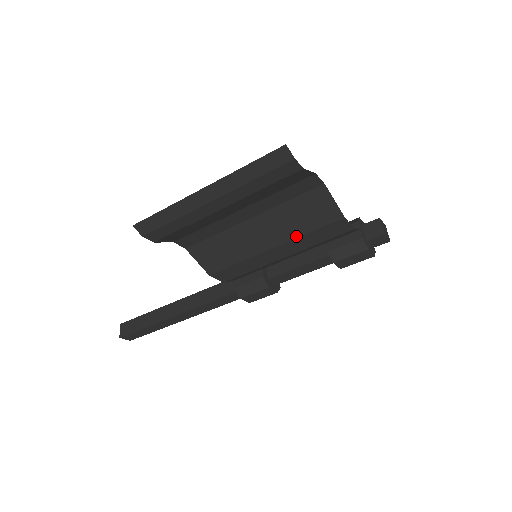
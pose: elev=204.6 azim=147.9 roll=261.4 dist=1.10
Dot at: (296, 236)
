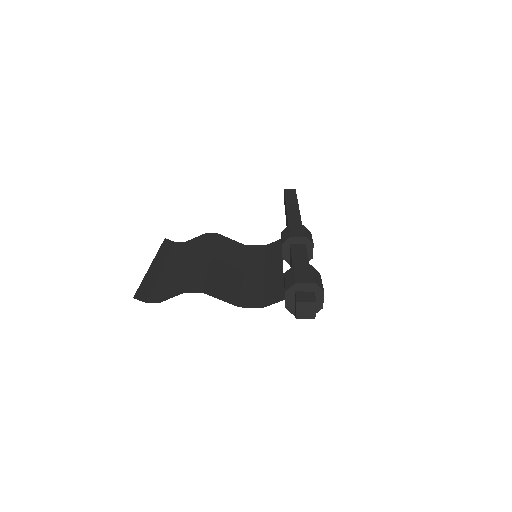
Dot at: (240, 283)
